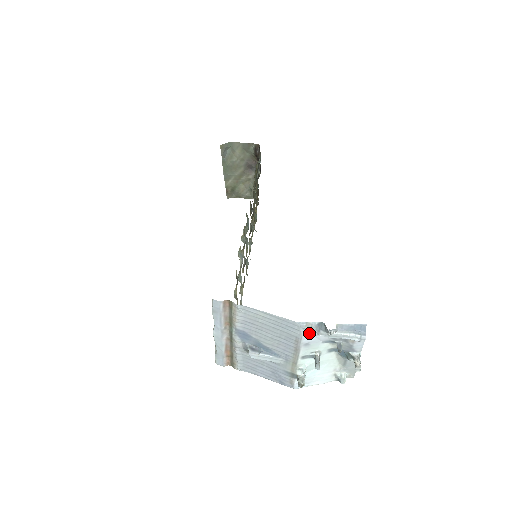
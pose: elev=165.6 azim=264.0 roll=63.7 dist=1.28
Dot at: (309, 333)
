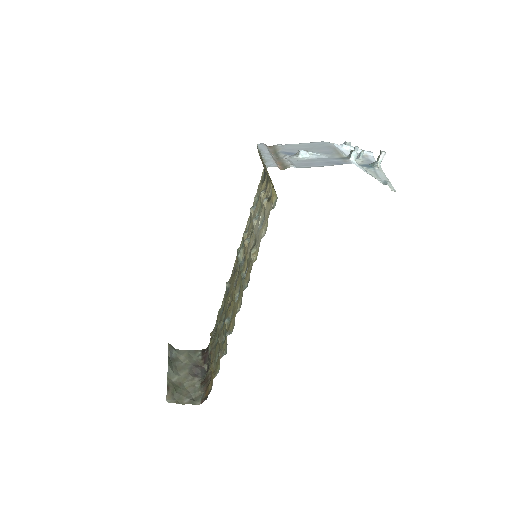
Dot at: occluded
